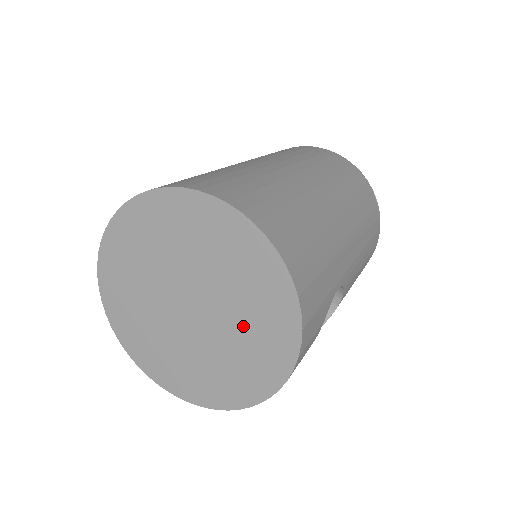
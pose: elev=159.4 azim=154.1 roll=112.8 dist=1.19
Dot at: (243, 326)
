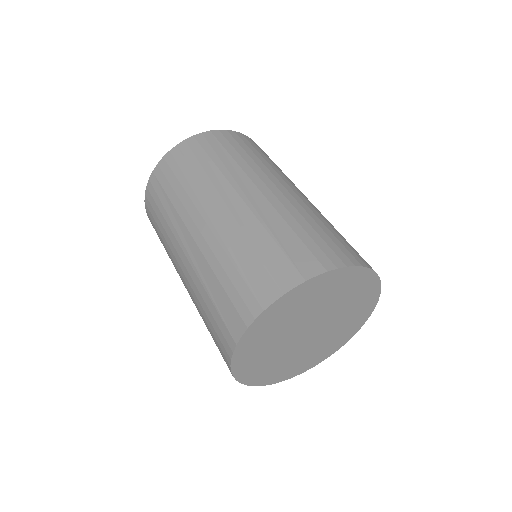
Dot at: (327, 340)
